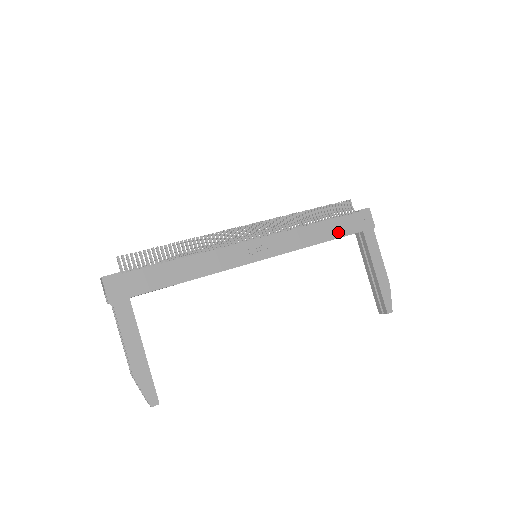
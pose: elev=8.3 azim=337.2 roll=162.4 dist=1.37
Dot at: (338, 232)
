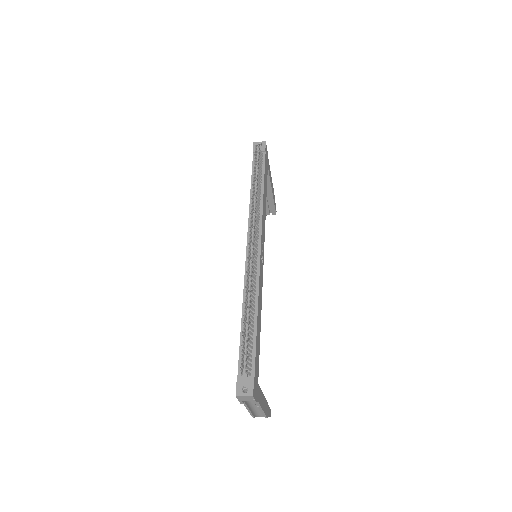
Dot at: (266, 183)
